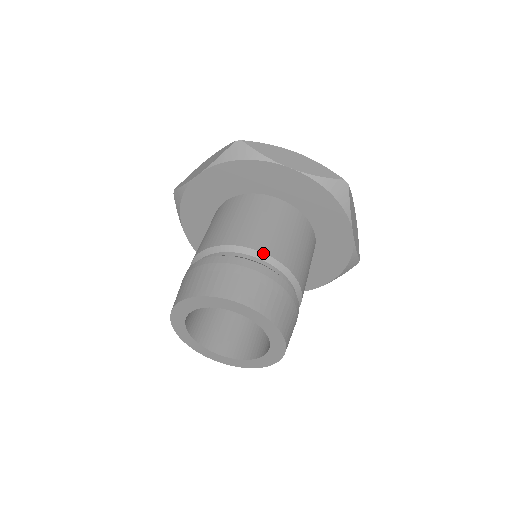
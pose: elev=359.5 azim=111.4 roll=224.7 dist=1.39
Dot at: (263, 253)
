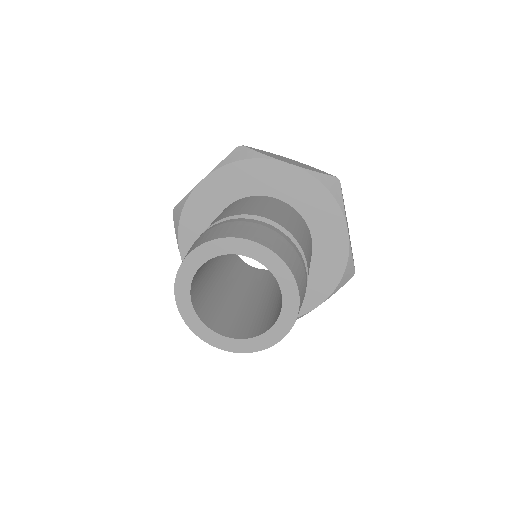
Dot at: (270, 220)
